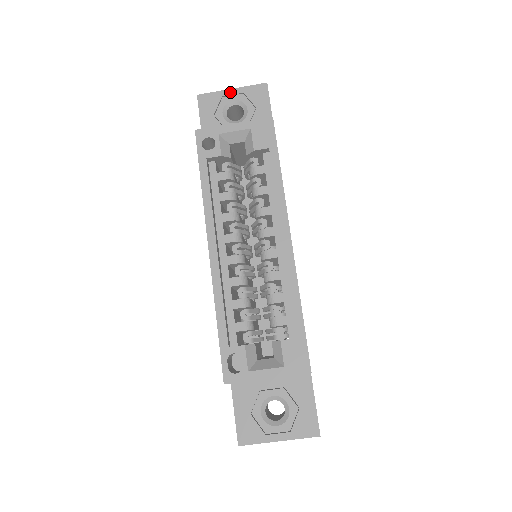
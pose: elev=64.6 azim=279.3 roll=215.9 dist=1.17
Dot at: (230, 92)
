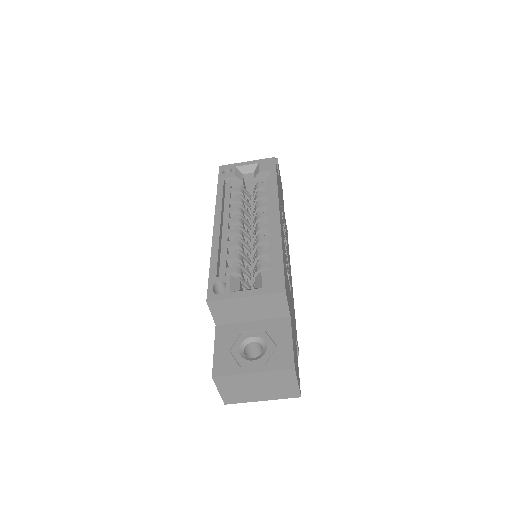
Dot at: occluded
